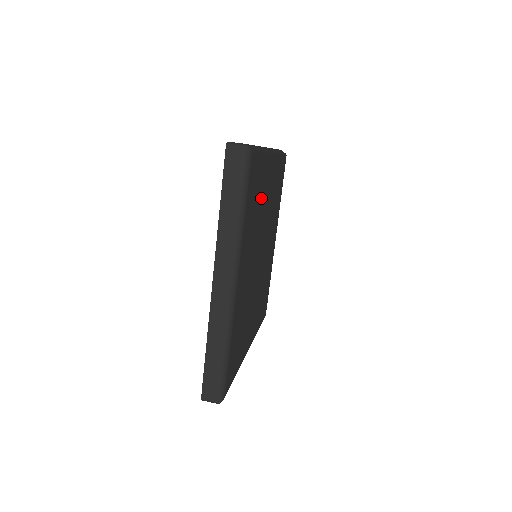
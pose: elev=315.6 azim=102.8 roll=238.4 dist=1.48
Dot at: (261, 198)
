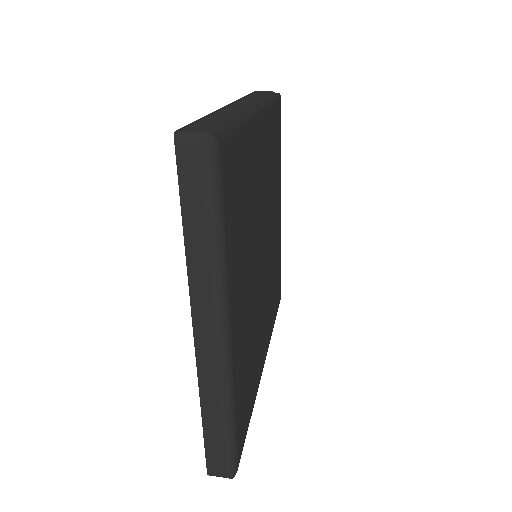
Dot at: (250, 188)
